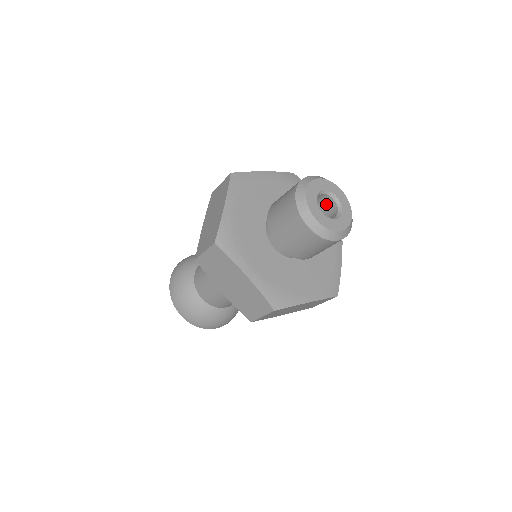
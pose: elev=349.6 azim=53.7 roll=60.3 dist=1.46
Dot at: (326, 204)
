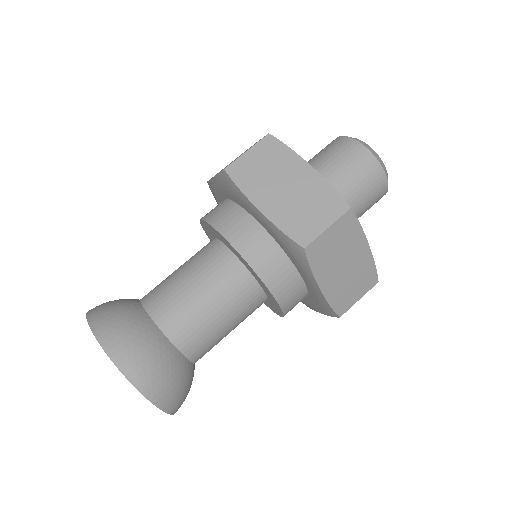
Dot at: occluded
